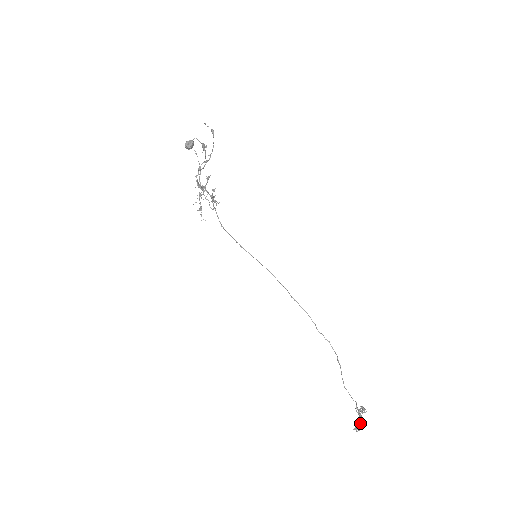
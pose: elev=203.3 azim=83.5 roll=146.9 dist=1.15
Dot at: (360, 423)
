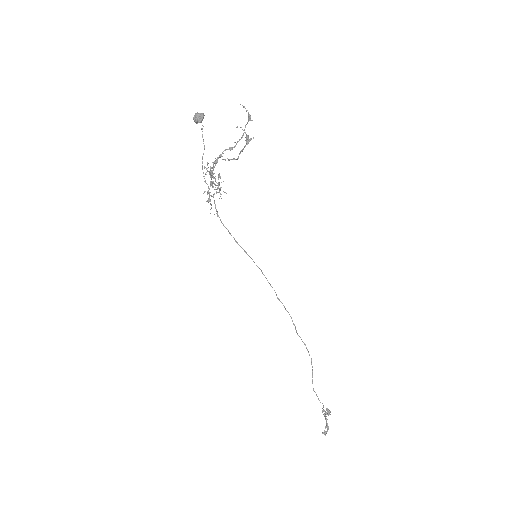
Dot at: (327, 426)
